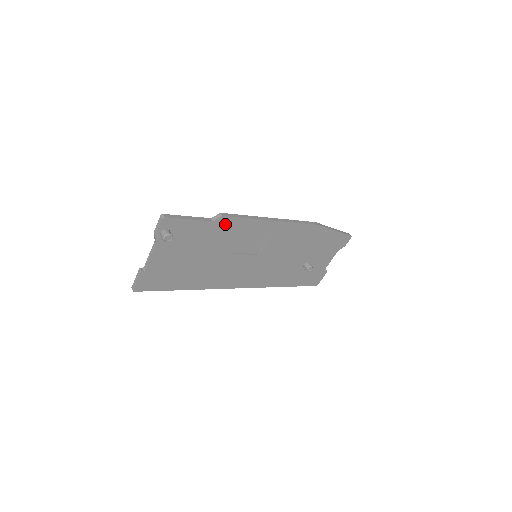
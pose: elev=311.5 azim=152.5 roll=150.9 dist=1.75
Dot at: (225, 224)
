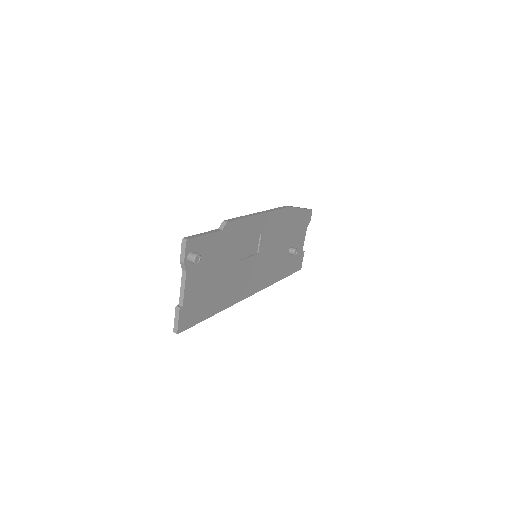
Dot at: (230, 230)
